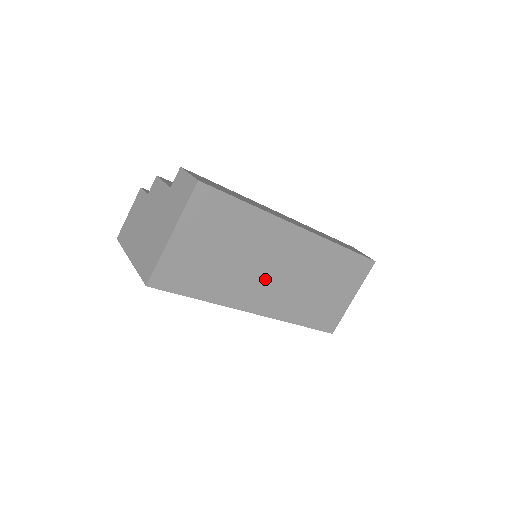
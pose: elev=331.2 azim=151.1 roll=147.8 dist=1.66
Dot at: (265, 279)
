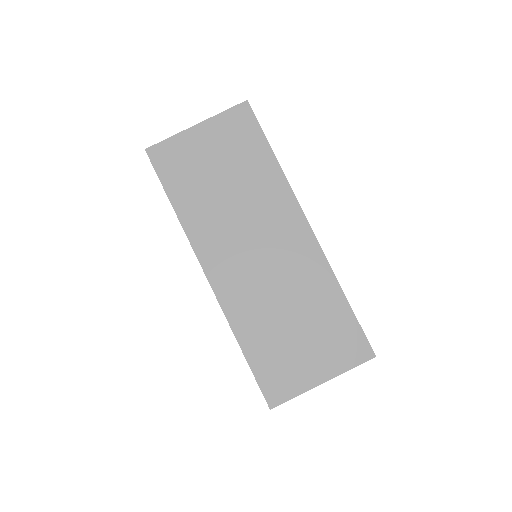
Dot at: (241, 246)
